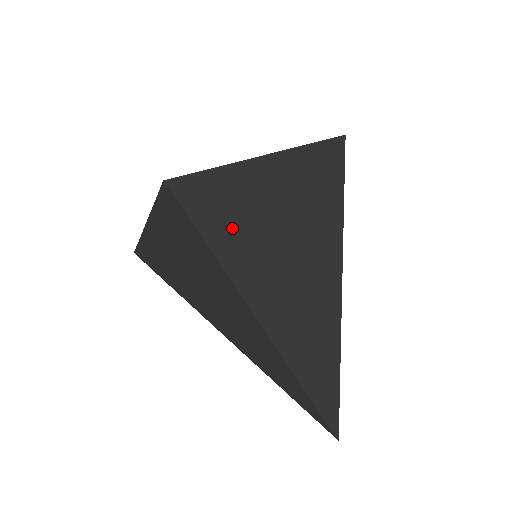
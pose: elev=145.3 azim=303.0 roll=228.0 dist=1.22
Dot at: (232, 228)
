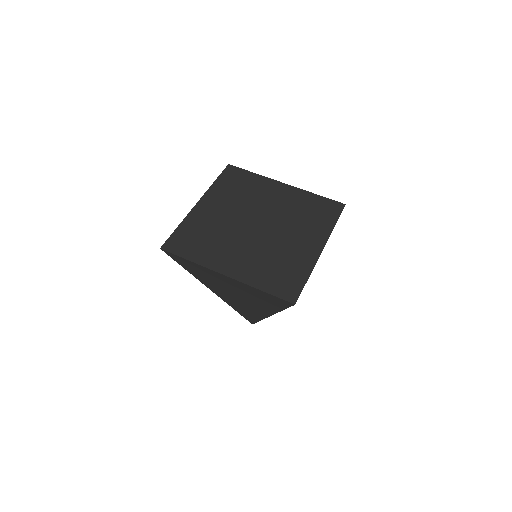
Dot at: (200, 274)
